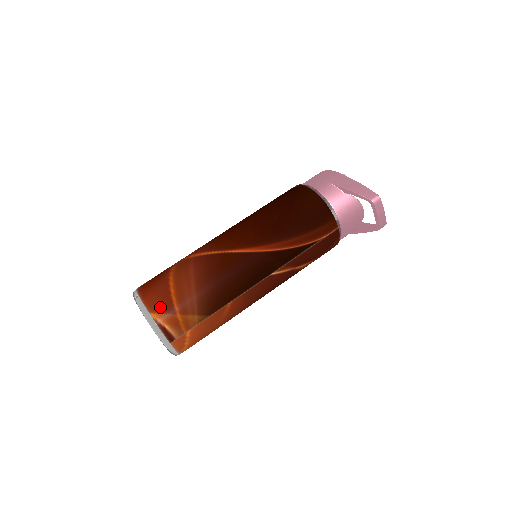
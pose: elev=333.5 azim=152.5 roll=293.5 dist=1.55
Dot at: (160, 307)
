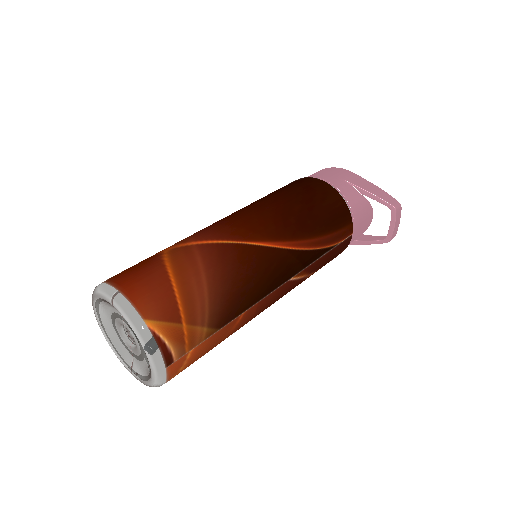
Dot at: (159, 311)
